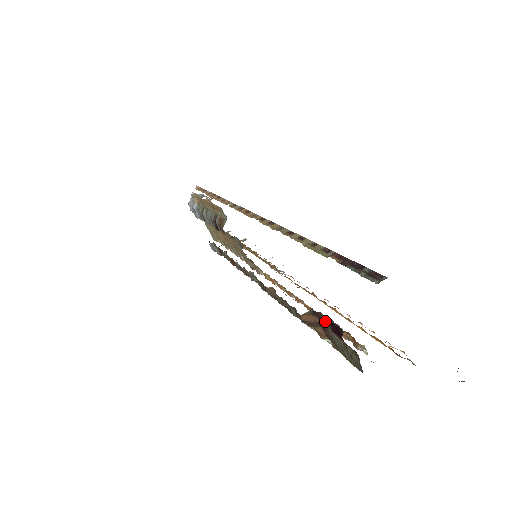
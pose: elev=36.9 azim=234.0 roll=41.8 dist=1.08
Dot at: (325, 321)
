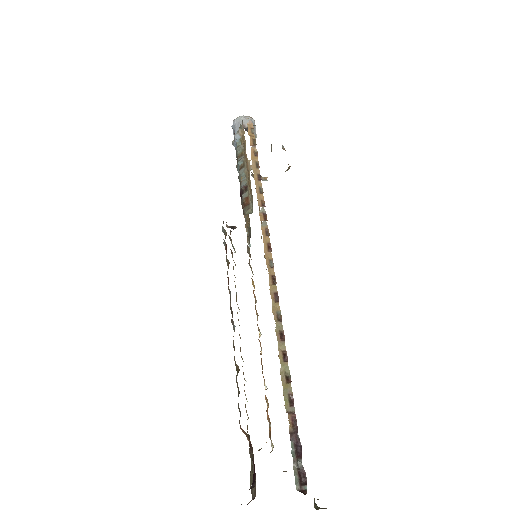
Dot at: (252, 451)
